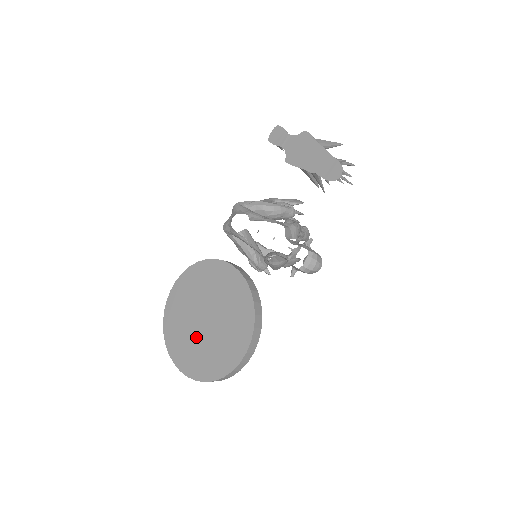
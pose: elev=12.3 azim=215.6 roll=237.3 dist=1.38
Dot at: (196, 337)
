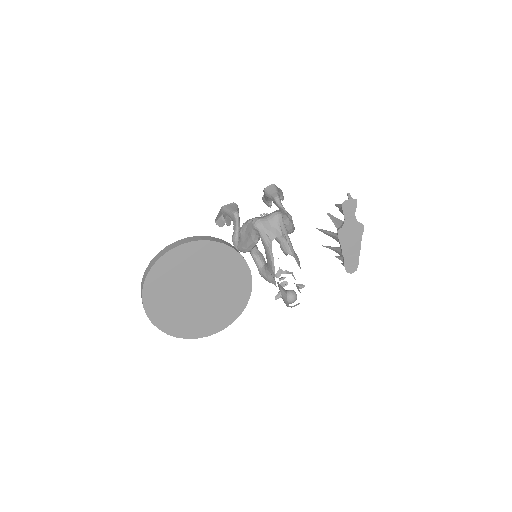
Dot at: (181, 300)
